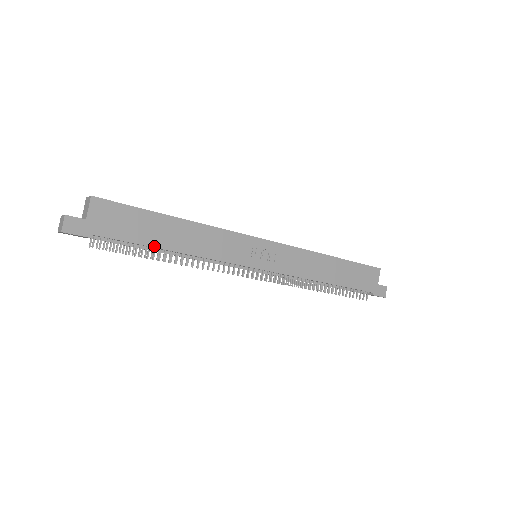
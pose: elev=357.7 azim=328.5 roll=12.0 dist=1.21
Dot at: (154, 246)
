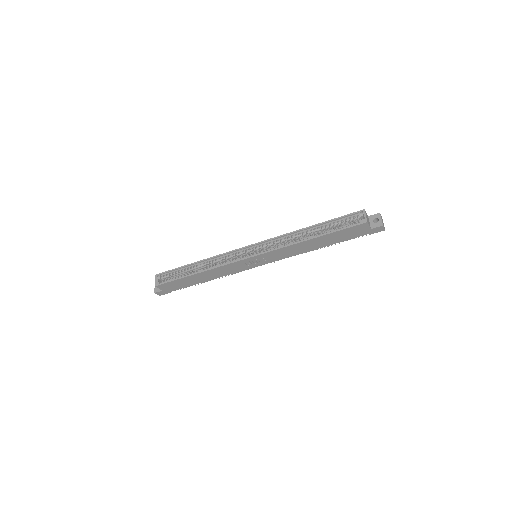
Dot at: occluded
